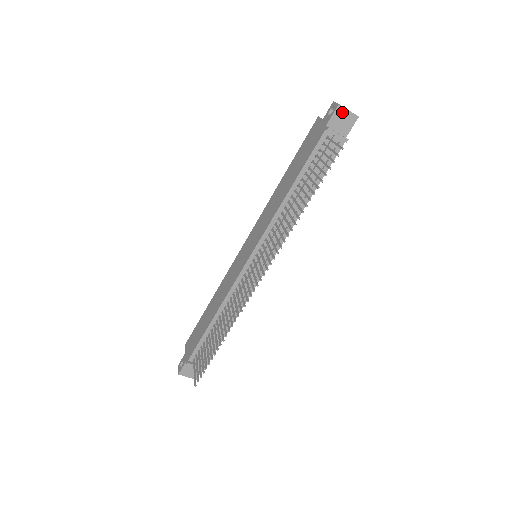
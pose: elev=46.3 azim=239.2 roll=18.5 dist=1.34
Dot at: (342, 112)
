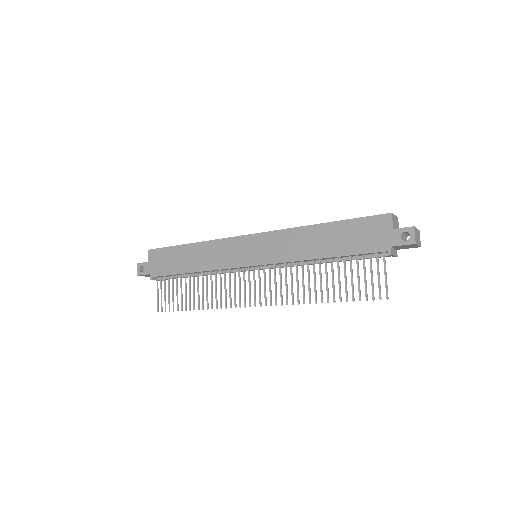
Dot at: (412, 245)
